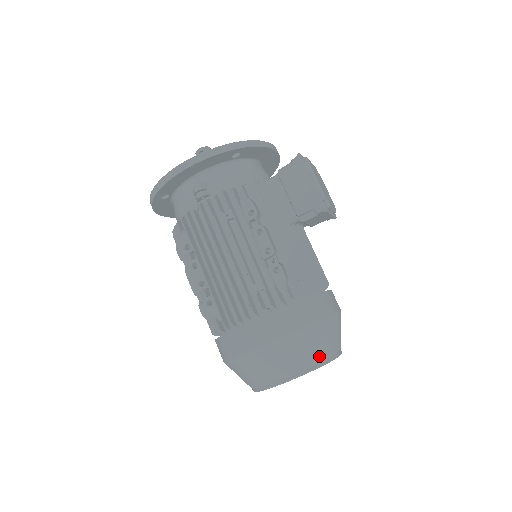
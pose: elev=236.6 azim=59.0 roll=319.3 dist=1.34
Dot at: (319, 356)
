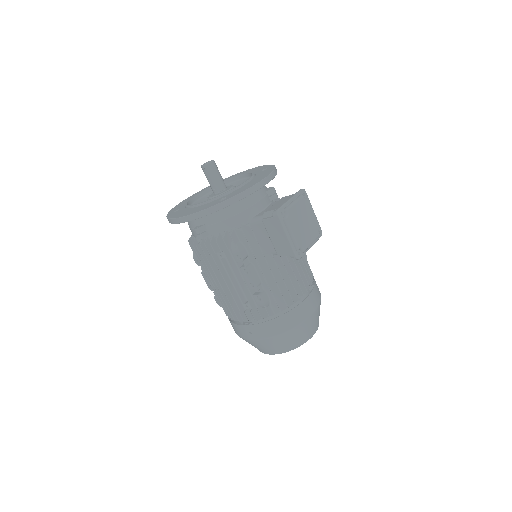
Dot at: (292, 345)
